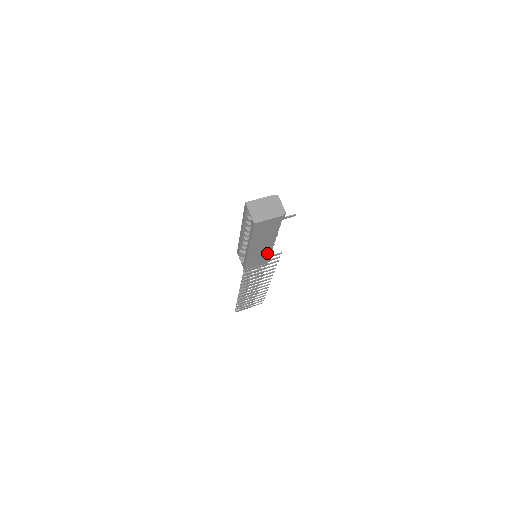
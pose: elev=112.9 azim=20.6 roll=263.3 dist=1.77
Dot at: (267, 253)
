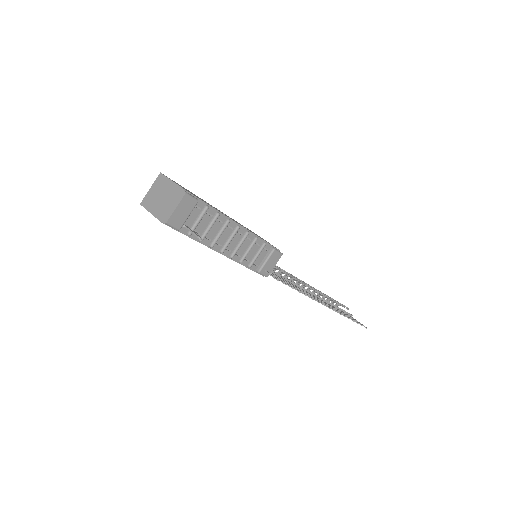
Dot at: occluded
